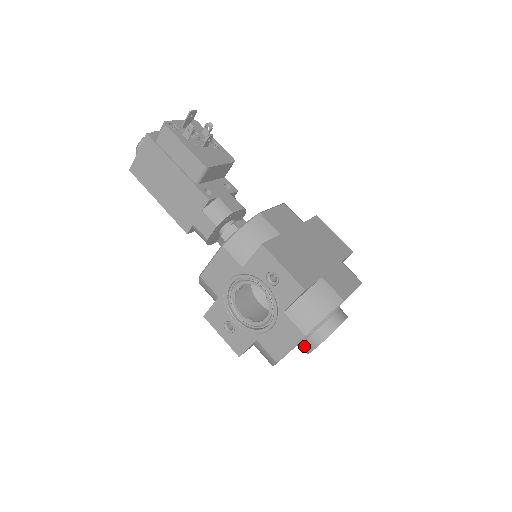
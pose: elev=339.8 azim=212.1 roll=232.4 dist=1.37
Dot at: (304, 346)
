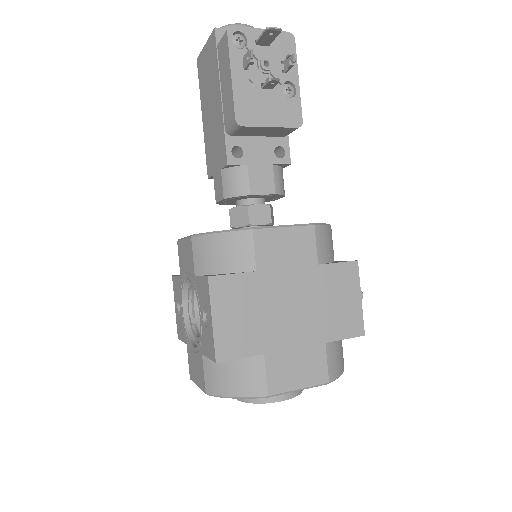
Dot at: occluded
